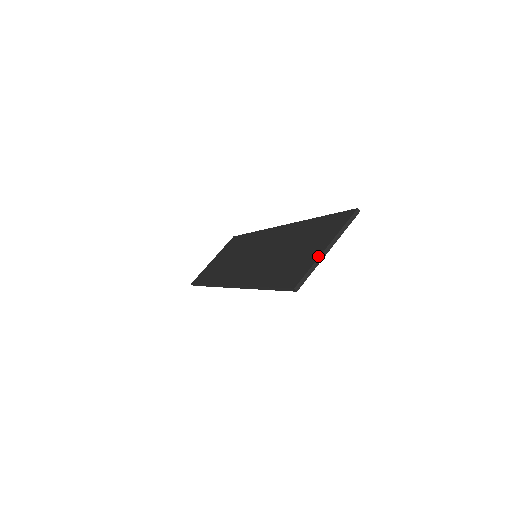
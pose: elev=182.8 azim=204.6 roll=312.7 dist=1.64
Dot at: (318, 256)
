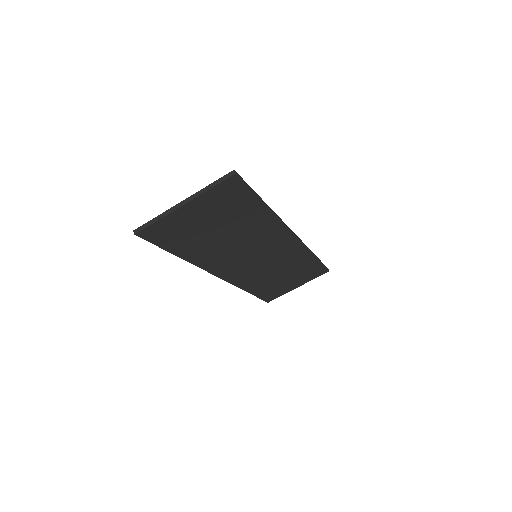
Dot at: (171, 209)
